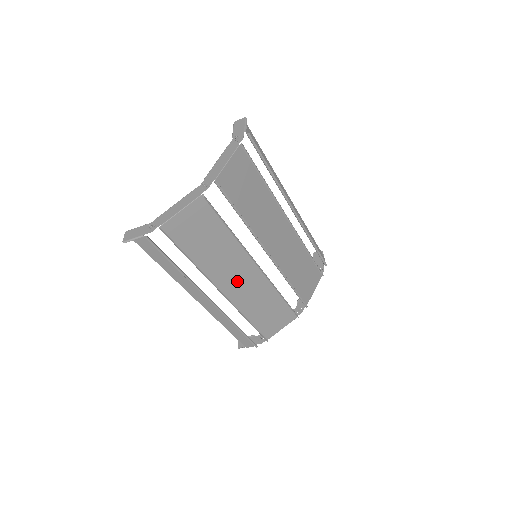
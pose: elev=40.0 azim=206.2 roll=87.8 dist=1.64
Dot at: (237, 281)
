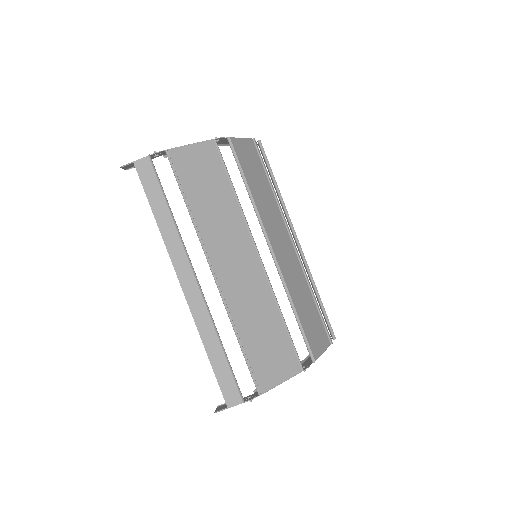
Dot at: (232, 265)
